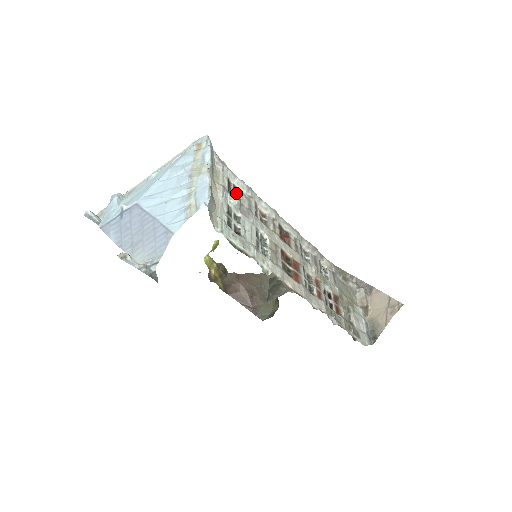
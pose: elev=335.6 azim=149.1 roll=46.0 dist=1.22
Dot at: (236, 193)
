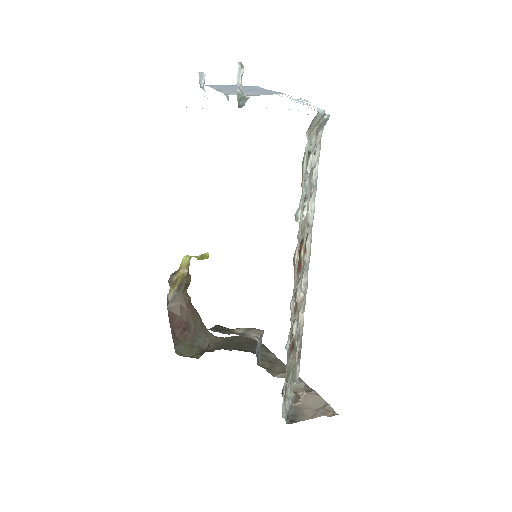
Dot at: occluded
